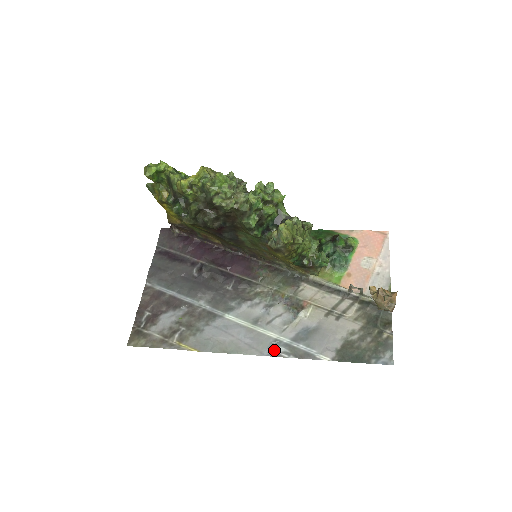
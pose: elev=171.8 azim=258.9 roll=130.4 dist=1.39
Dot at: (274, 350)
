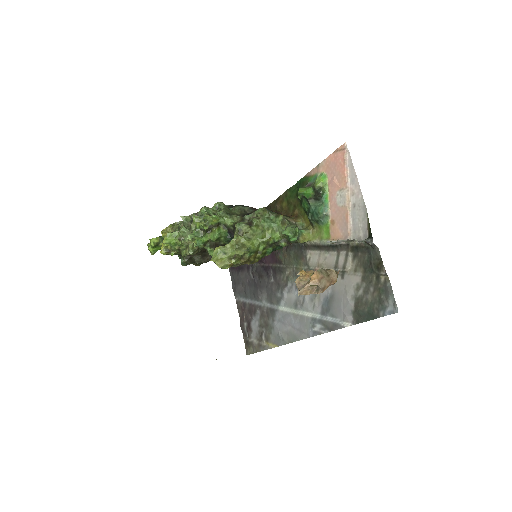
Dot at: (314, 329)
